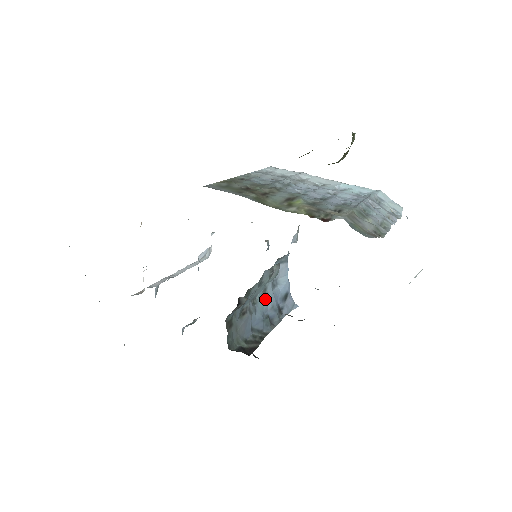
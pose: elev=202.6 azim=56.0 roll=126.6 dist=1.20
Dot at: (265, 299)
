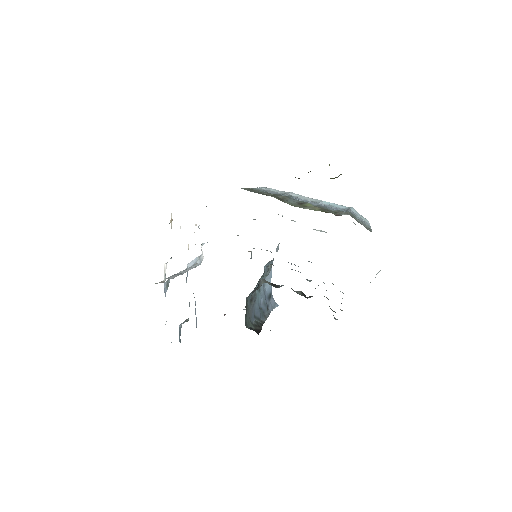
Dot at: (260, 294)
